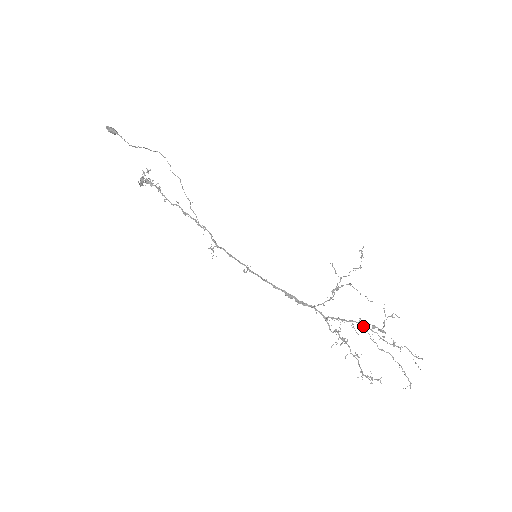
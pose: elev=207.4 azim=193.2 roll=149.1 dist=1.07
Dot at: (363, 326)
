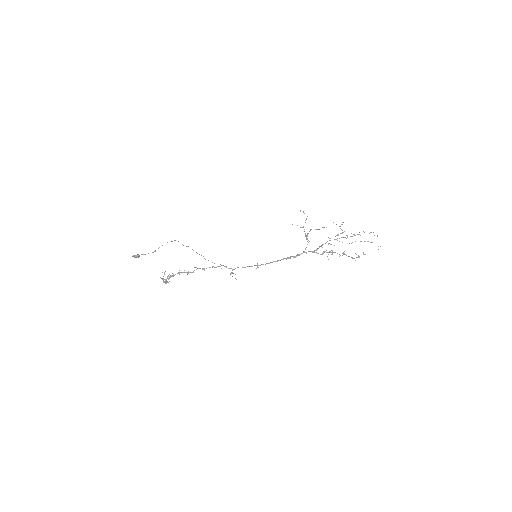
Dot at: occluded
